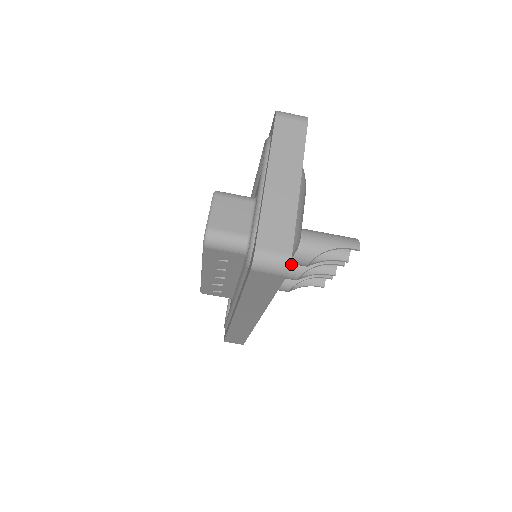
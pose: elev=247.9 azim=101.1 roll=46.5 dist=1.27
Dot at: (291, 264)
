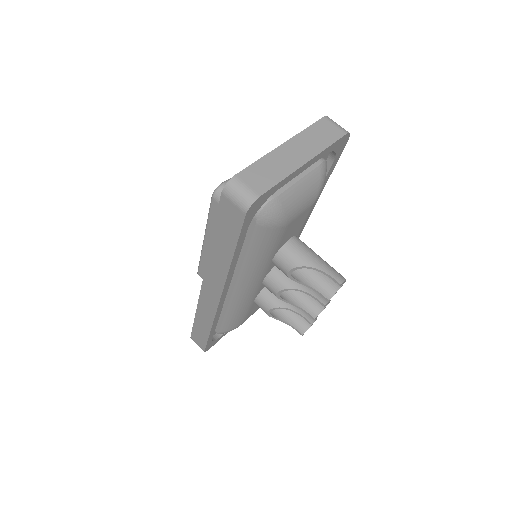
Dot at: (279, 275)
